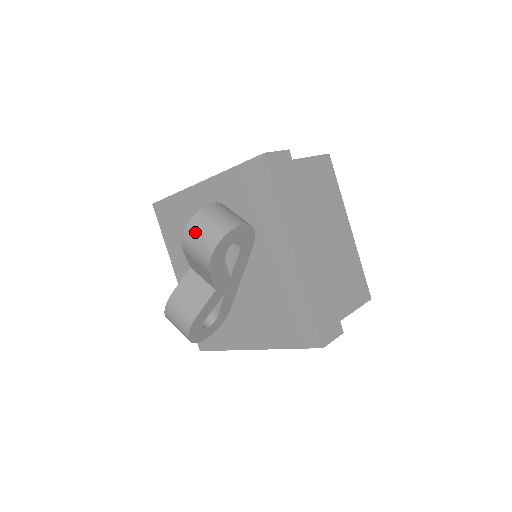
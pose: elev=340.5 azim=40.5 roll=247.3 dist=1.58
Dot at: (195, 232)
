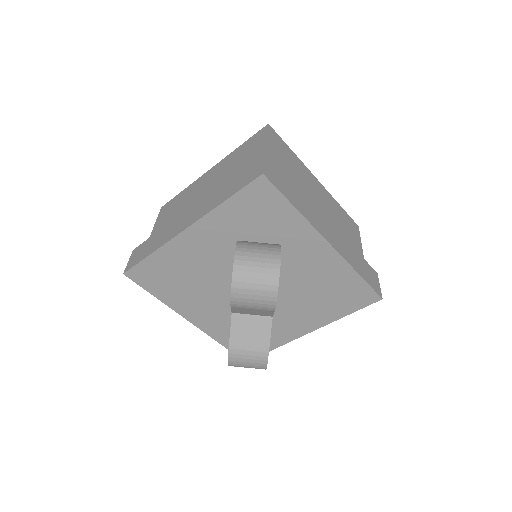
Dot at: (246, 288)
